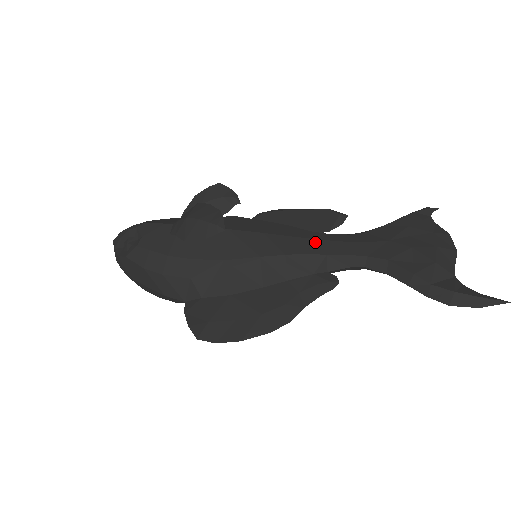
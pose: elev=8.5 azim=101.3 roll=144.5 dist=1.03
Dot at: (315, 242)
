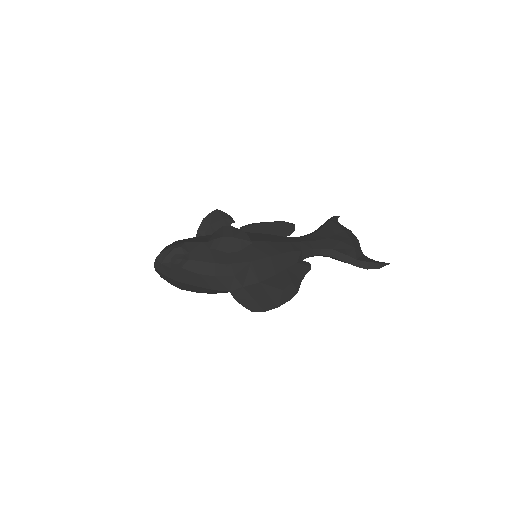
Dot at: (293, 243)
